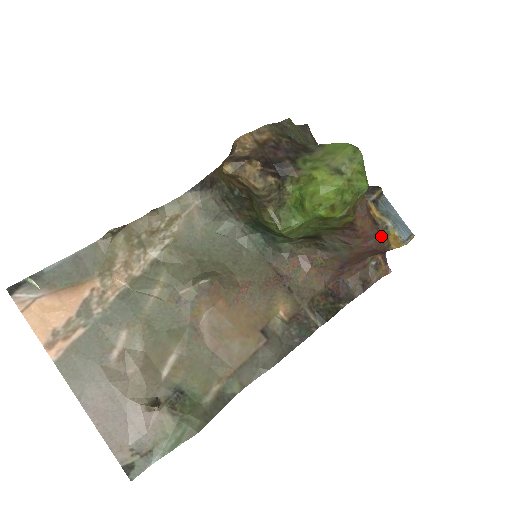
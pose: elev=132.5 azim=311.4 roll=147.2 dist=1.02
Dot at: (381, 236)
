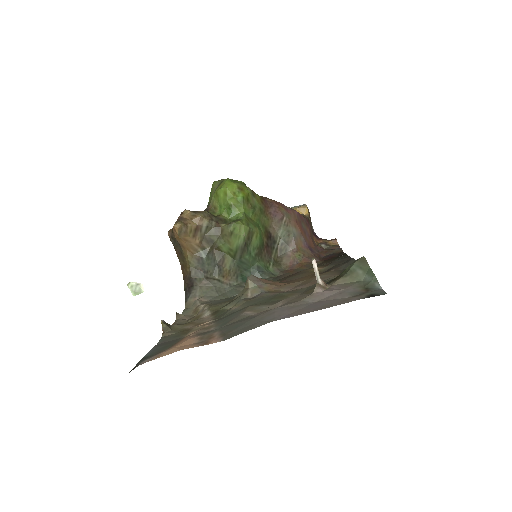
Dot at: occluded
